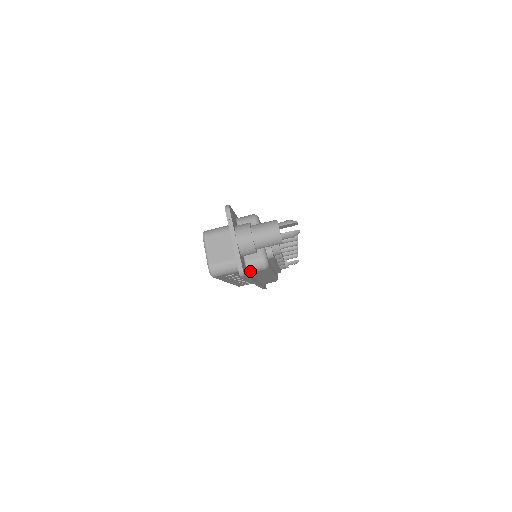
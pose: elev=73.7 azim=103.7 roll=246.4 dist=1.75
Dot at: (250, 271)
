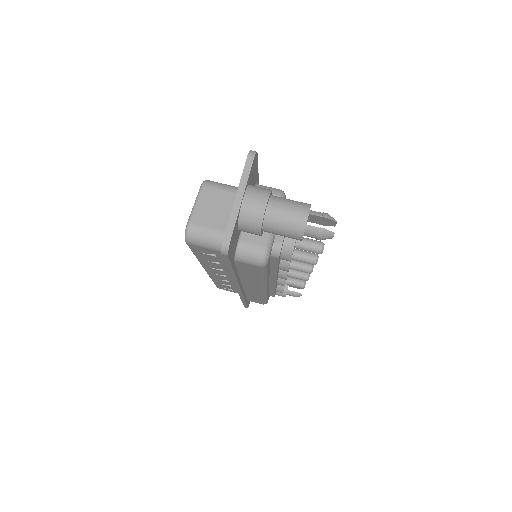
Dot at: (239, 258)
